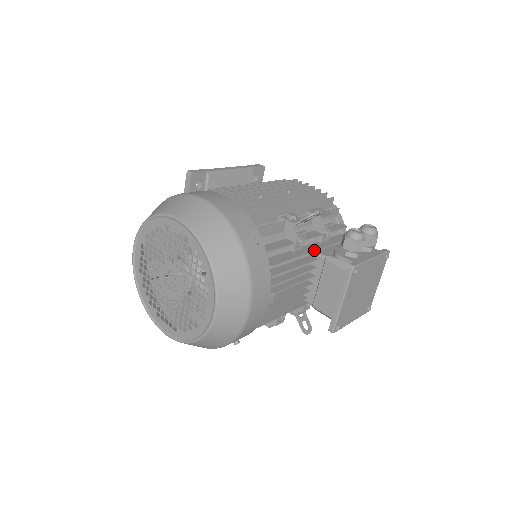
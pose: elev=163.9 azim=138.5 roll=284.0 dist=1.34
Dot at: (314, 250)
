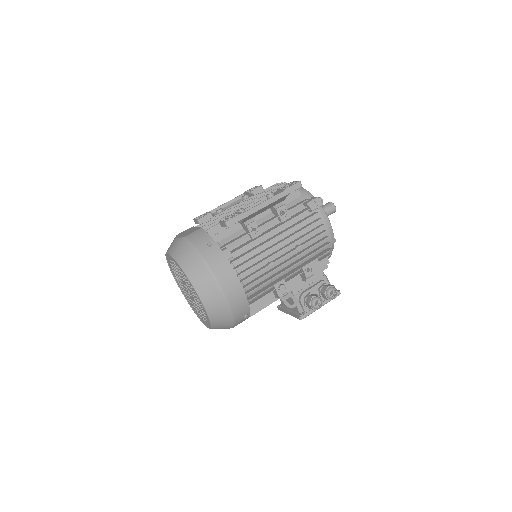
Dot at: occluded
